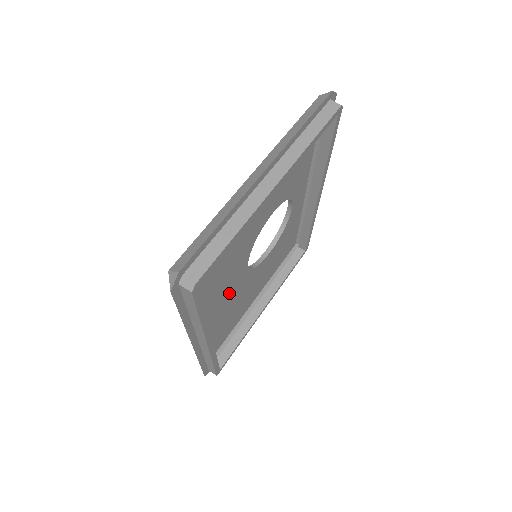
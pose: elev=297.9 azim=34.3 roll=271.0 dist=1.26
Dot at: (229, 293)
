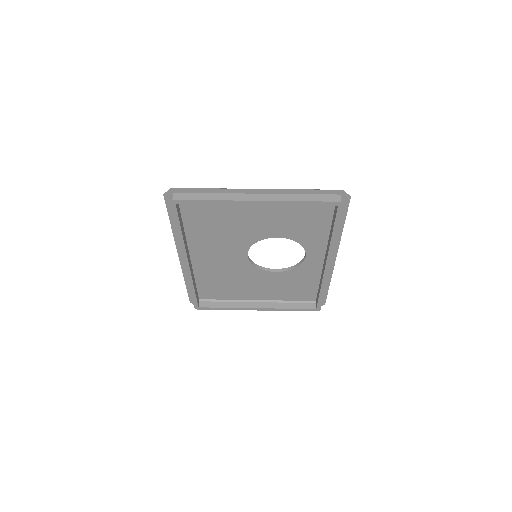
Dot at: (225, 259)
